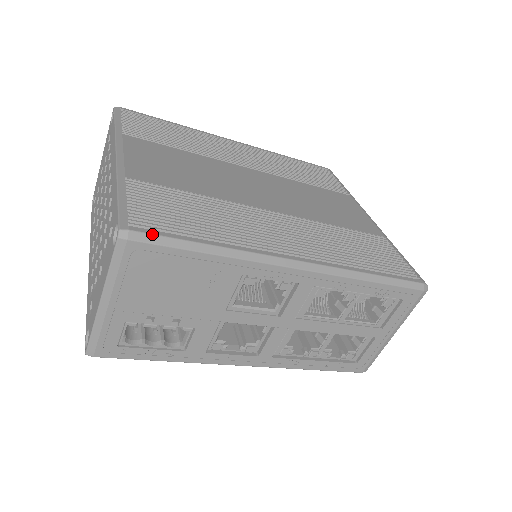
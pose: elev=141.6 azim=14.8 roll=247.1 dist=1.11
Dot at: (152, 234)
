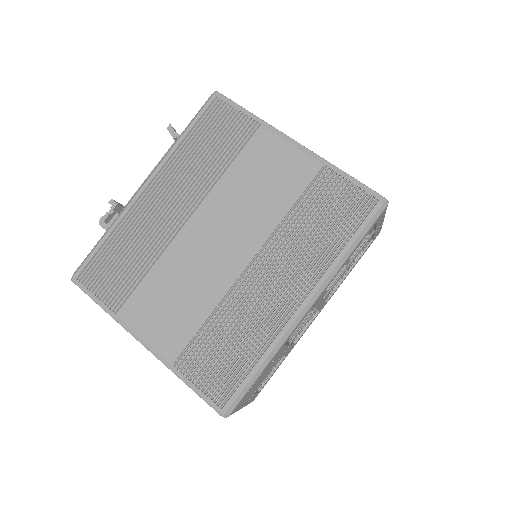
Dot at: (234, 400)
